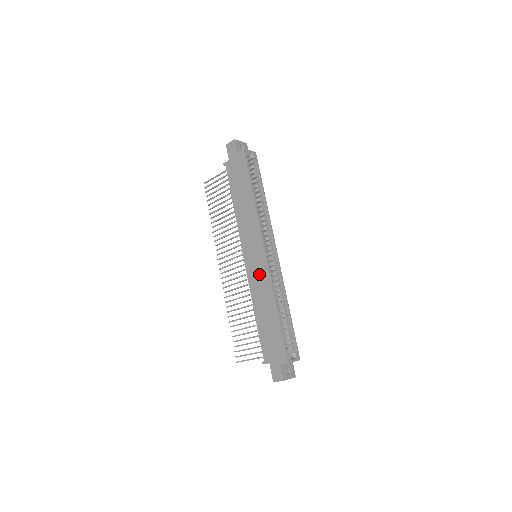
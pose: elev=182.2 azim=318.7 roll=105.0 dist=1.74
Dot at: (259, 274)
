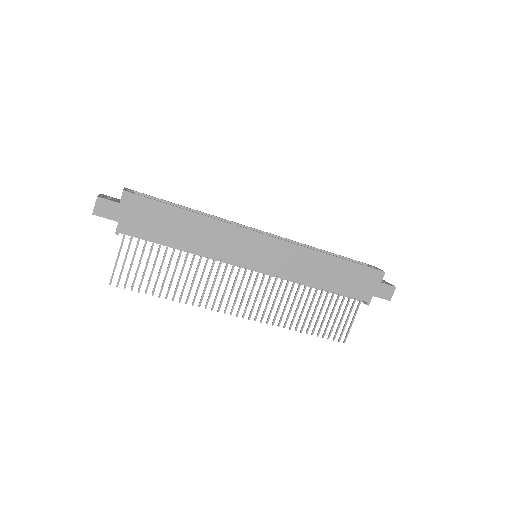
Dot at: (286, 258)
